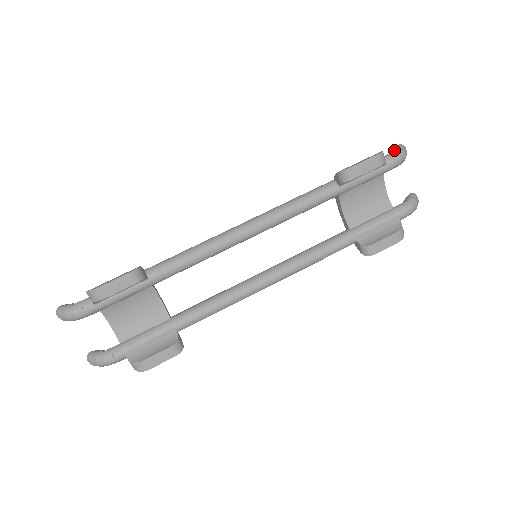
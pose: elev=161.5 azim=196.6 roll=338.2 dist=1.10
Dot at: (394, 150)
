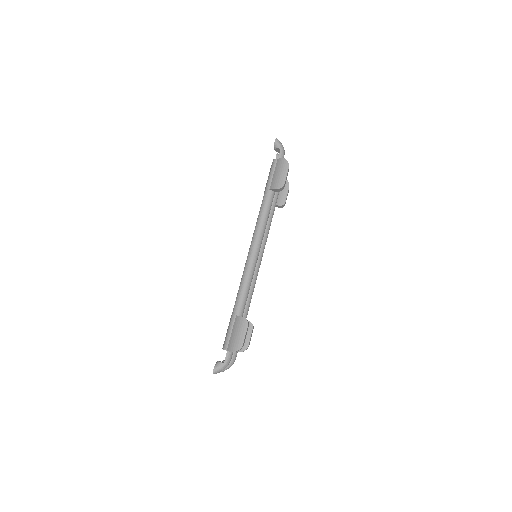
Dot at: (280, 148)
